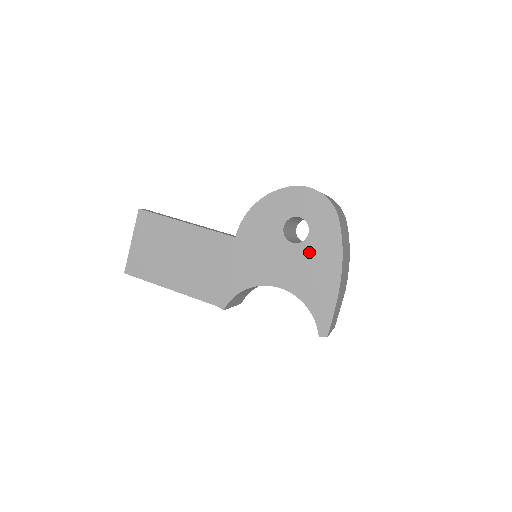
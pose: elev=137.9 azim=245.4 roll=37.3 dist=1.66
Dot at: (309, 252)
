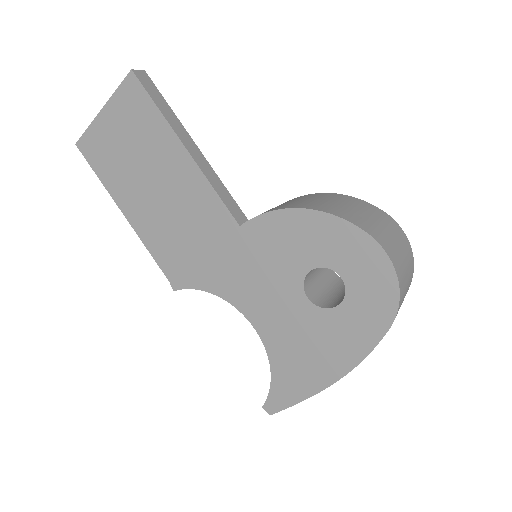
Dot at: (320, 326)
